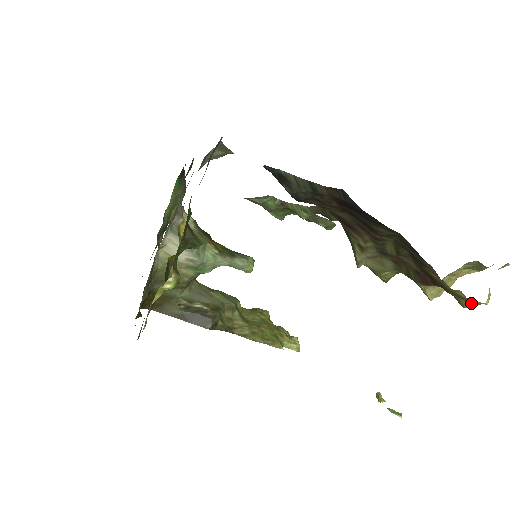
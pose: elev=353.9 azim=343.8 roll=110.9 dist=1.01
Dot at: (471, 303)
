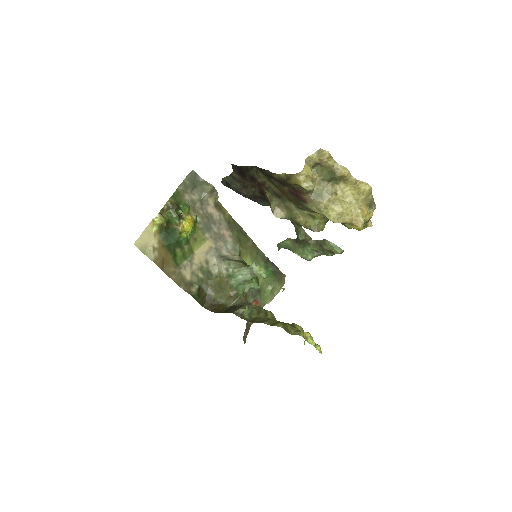
Dot at: (295, 177)
